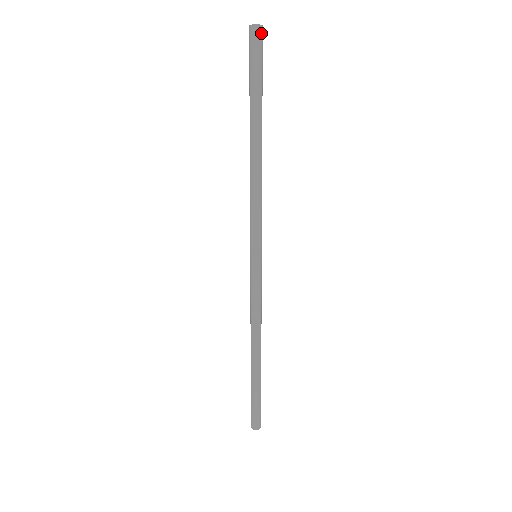
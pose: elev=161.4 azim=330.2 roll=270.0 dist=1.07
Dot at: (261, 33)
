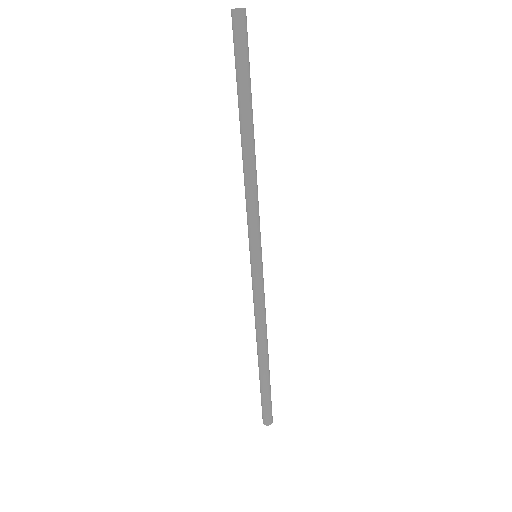
Dot at: (244, 17)
